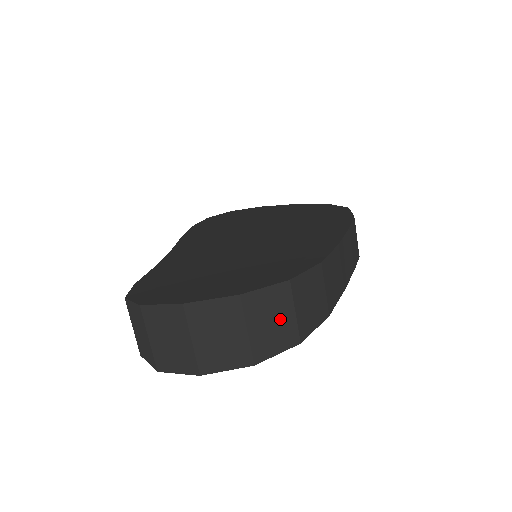
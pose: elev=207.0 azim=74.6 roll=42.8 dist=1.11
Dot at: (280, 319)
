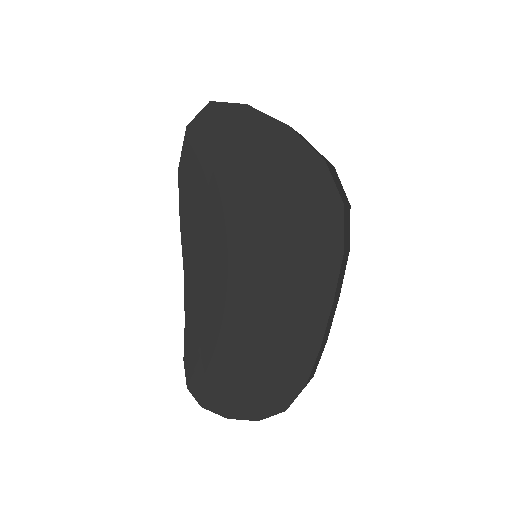
Dot at: occluded
